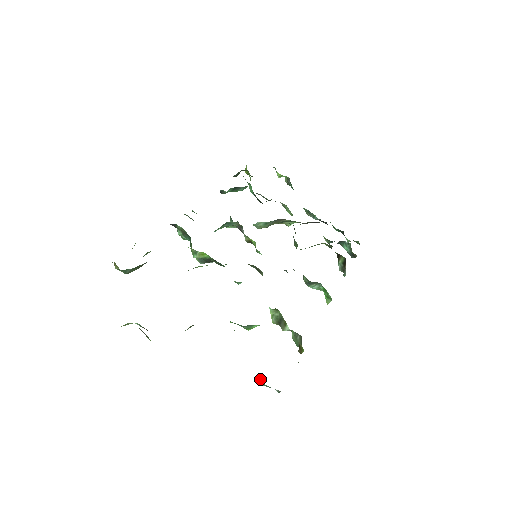
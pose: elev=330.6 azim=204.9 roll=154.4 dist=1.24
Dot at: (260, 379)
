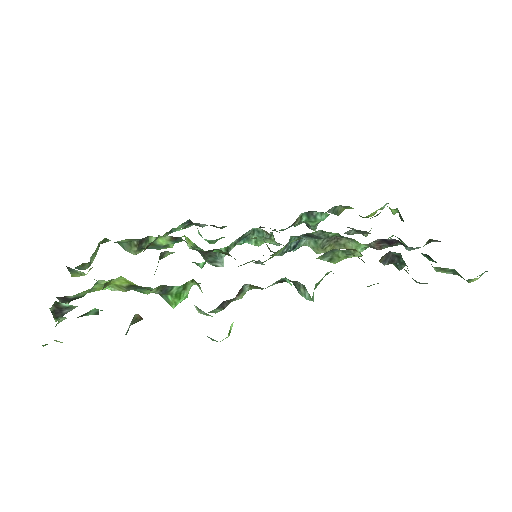
Dot at: occluded
